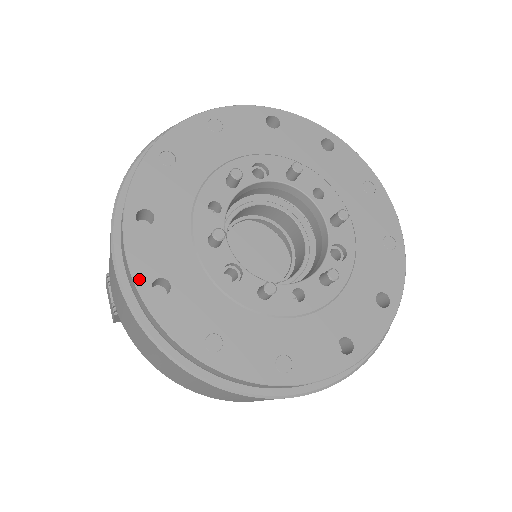
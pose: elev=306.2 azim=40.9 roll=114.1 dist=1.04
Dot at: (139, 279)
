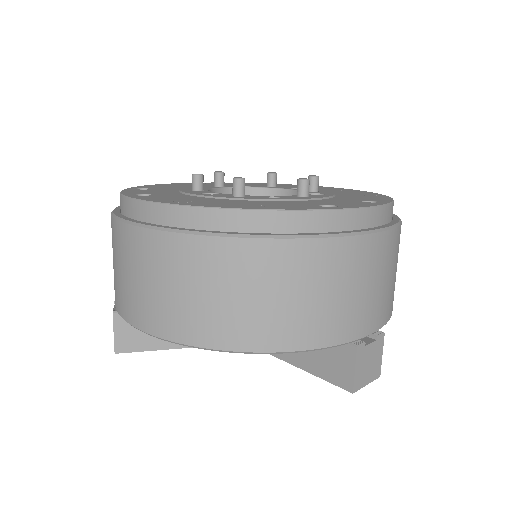
Dot at: (126, 194)
